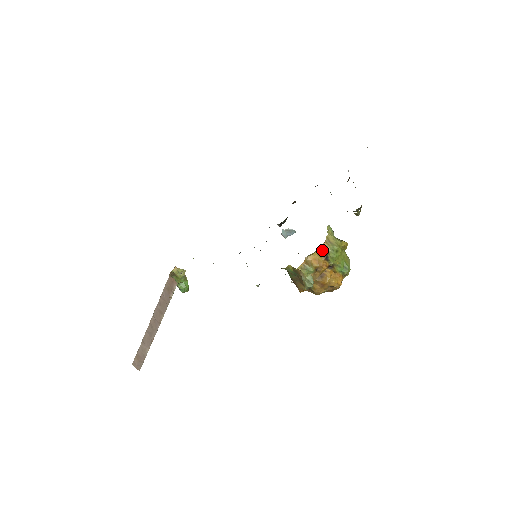
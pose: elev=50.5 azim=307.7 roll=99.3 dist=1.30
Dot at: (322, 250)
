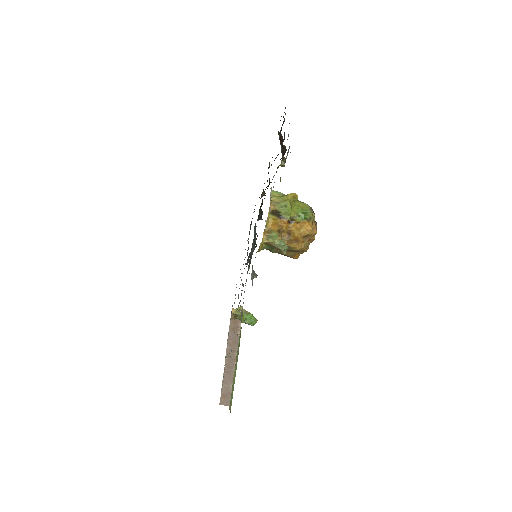
Dot at: (273, 213)
